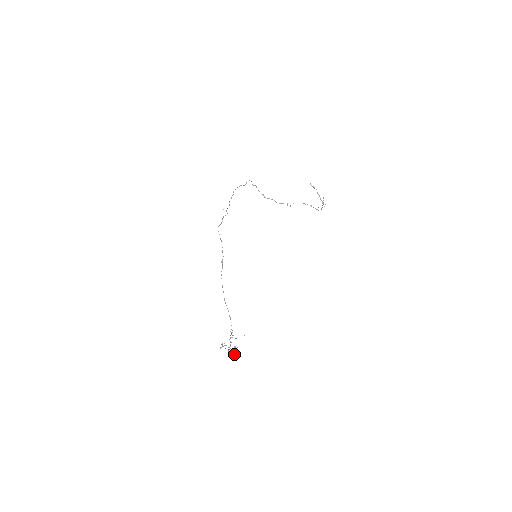
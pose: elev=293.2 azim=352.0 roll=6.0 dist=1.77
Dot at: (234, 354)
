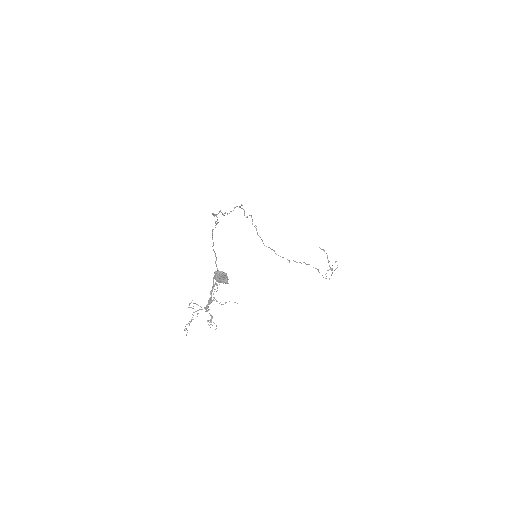
Dot at: (226, 275)
